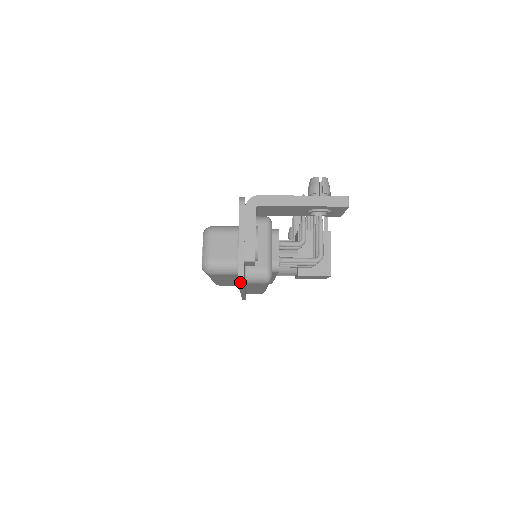
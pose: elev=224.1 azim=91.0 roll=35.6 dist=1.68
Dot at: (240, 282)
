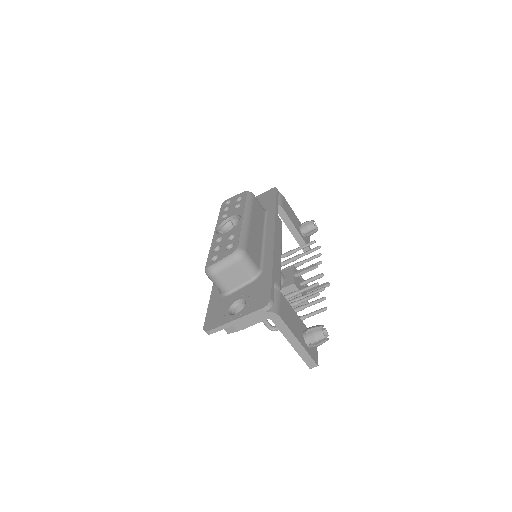
Dot at: (206, 332)
